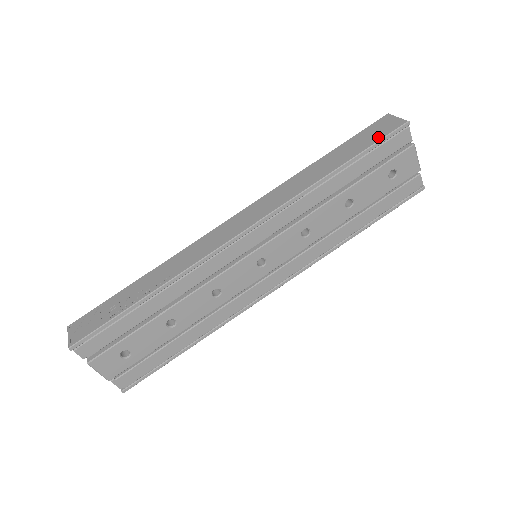
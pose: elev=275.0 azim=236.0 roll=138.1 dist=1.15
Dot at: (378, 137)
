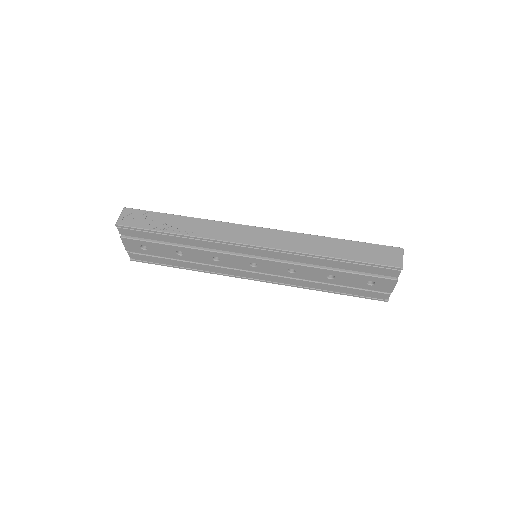
Dot at: (378, 261)
